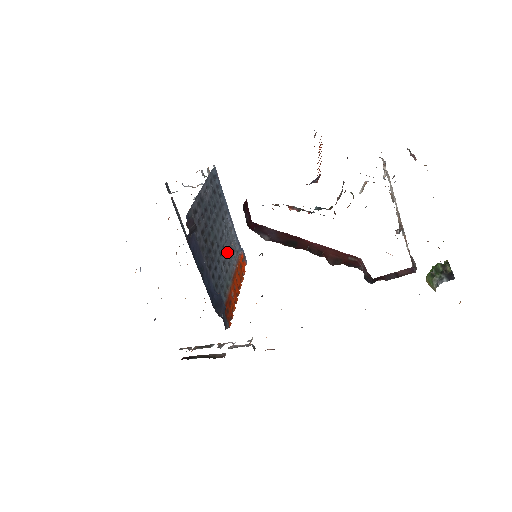
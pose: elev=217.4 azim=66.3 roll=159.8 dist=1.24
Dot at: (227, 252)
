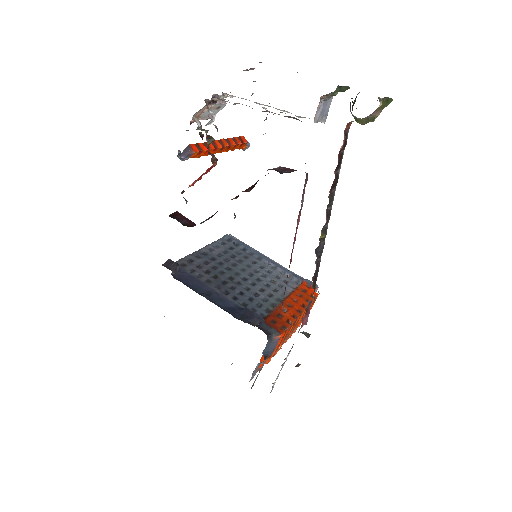
Dot at: (269, 283)
